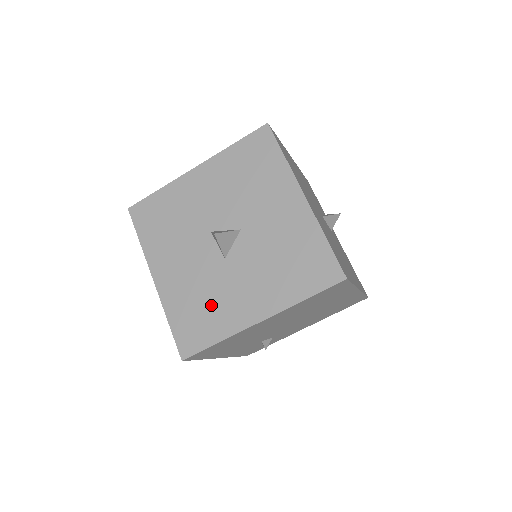
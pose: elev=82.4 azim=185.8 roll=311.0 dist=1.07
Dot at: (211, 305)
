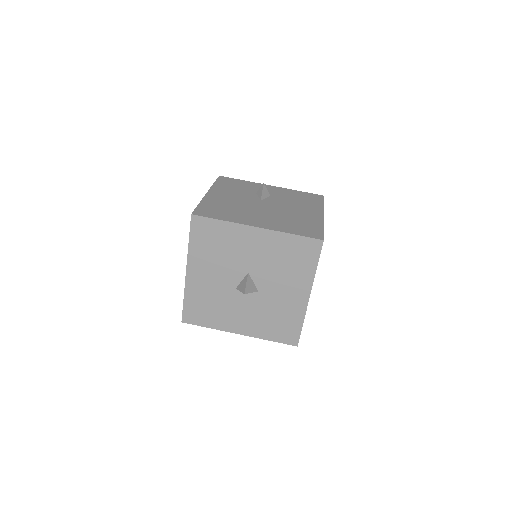
Dot at: (279, 315)
